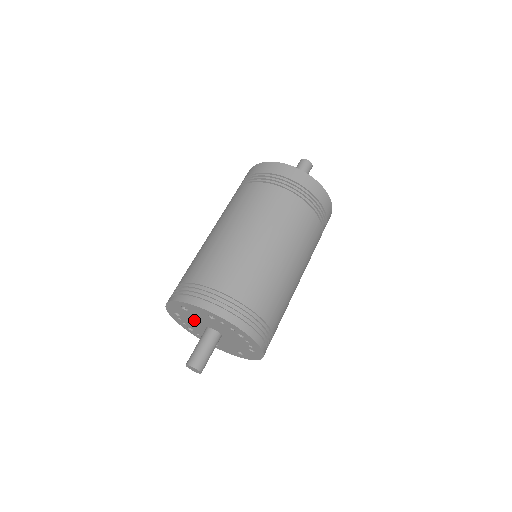
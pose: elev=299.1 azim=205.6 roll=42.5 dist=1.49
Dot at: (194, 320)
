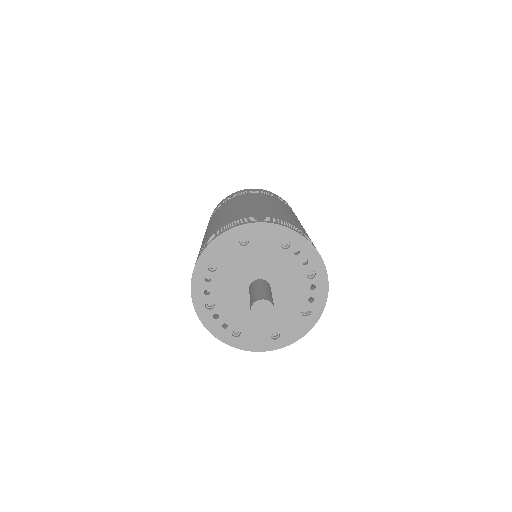
Dot at: (240, 270)
